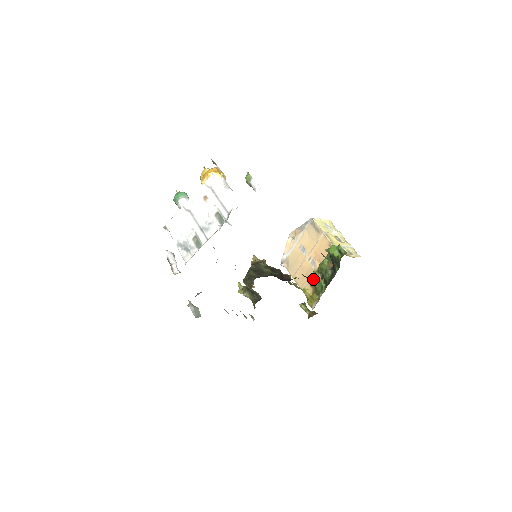
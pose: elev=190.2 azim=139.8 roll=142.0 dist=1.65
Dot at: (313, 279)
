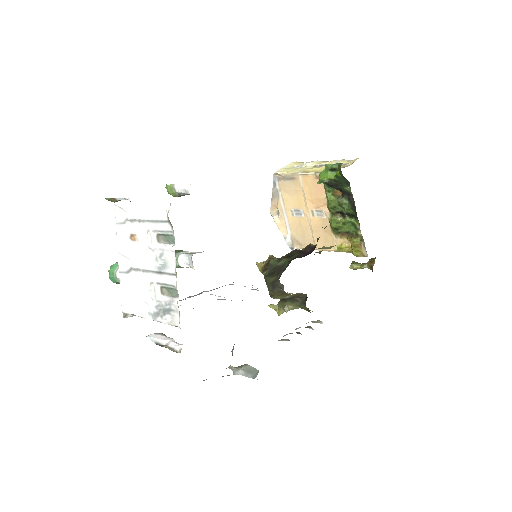
Dot at: (336, 228)
